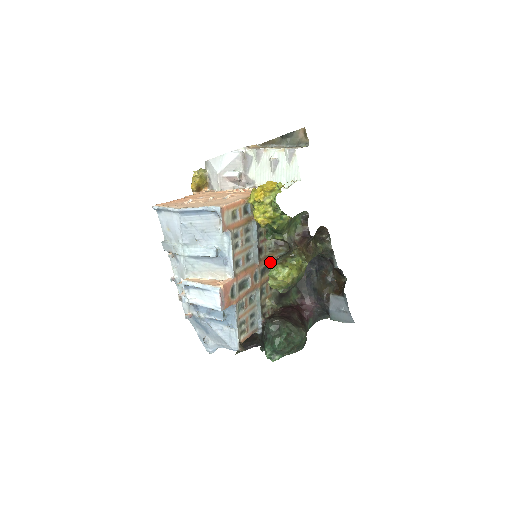
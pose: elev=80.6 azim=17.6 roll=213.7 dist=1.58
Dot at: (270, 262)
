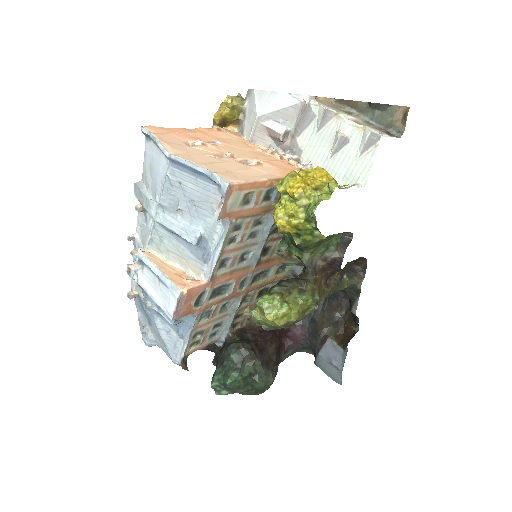
Dot at: (272, 267)
